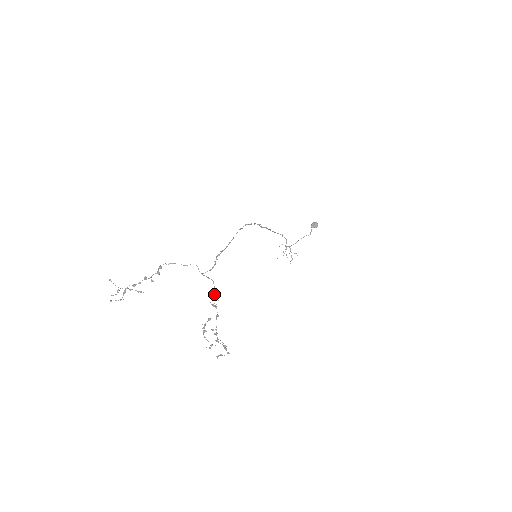
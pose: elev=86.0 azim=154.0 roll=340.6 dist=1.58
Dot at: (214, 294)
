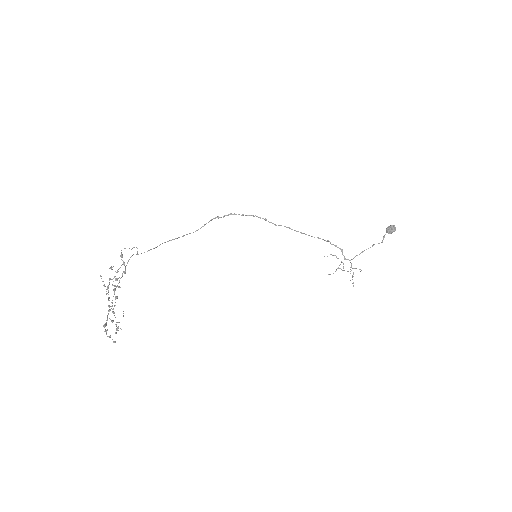
Dot at: (125, 269)
